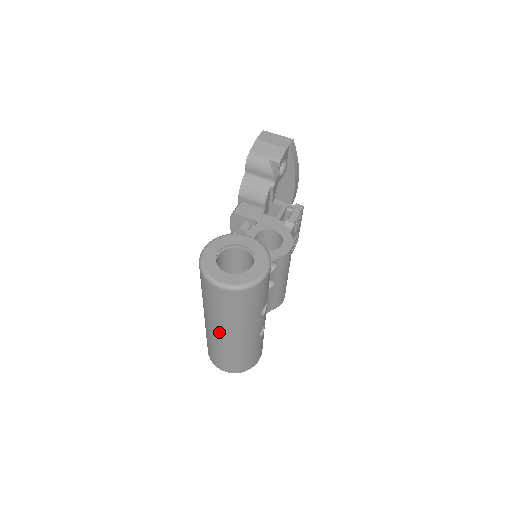
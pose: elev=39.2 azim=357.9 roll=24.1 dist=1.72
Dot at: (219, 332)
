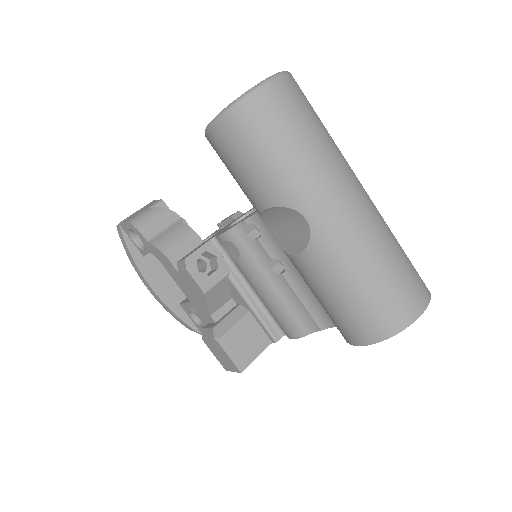
Dot at: (345, 198)
